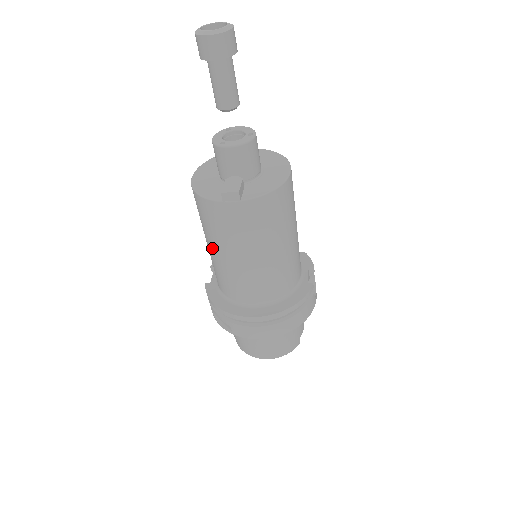
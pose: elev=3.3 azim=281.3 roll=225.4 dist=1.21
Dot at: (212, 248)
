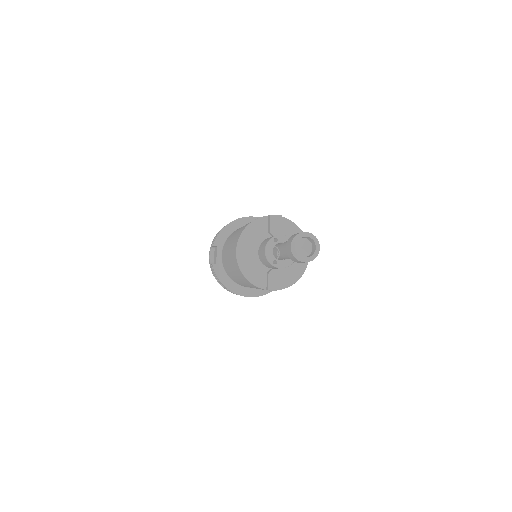
Dot at: (238, 279)
